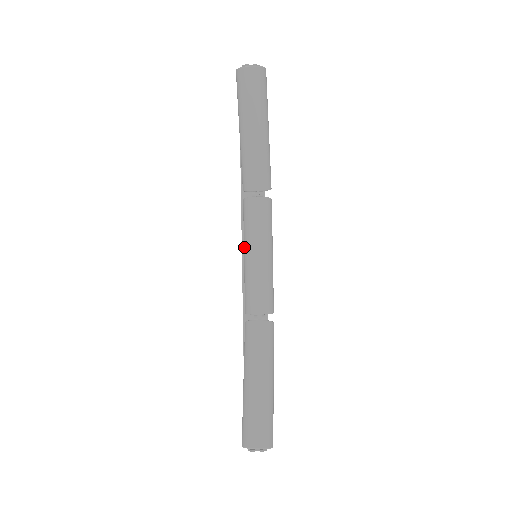
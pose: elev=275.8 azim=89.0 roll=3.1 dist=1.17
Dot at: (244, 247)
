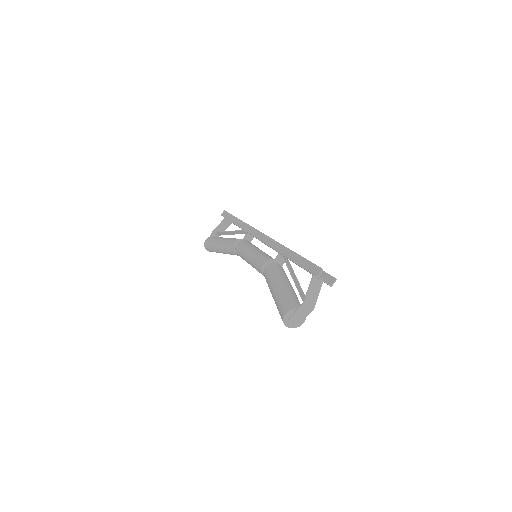
Dot at: (250, 257)
